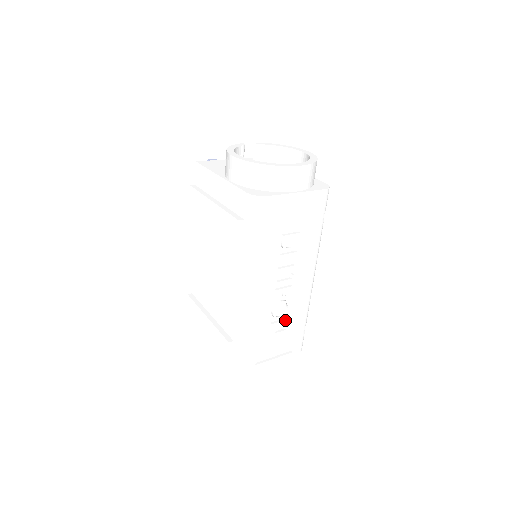
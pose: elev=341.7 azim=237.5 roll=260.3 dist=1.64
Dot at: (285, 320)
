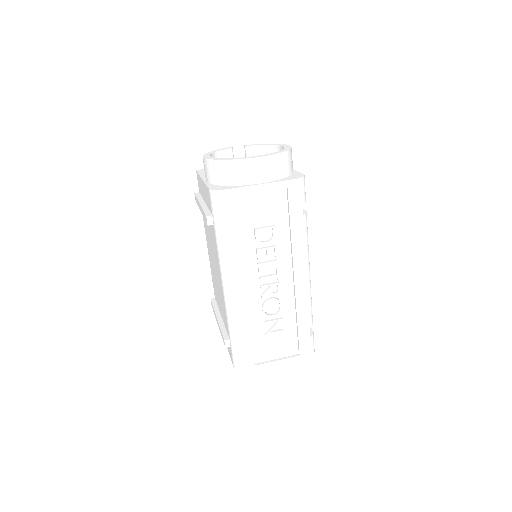
Dot at: (280, 319)
